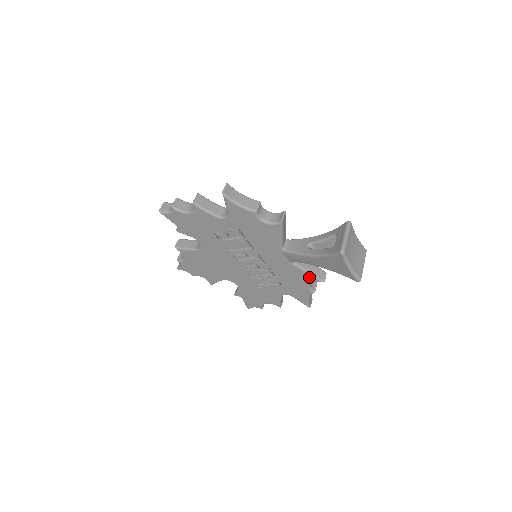
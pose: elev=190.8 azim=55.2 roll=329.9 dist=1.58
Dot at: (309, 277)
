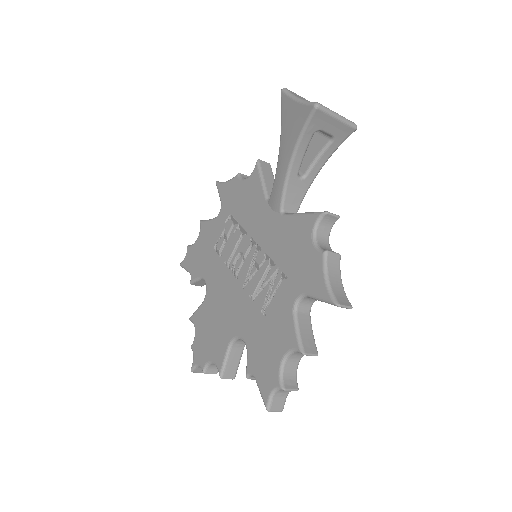
Dot at: (306, 220)
